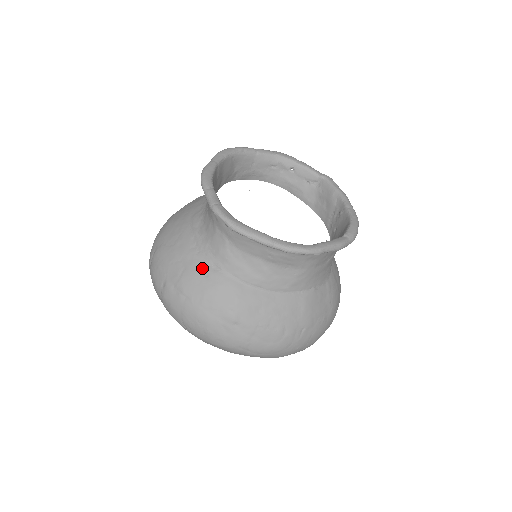
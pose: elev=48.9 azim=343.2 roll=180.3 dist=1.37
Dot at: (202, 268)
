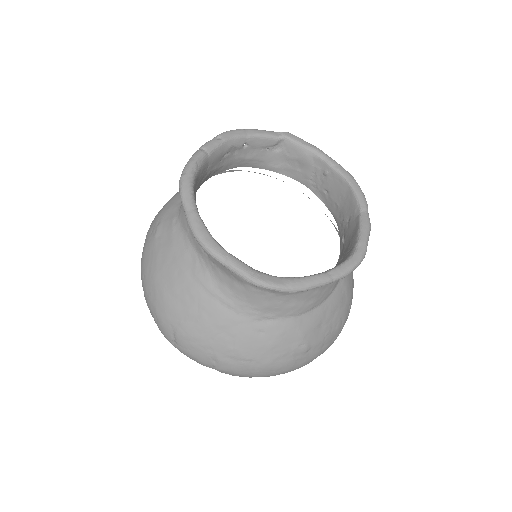
Dot at: (253, 329)
